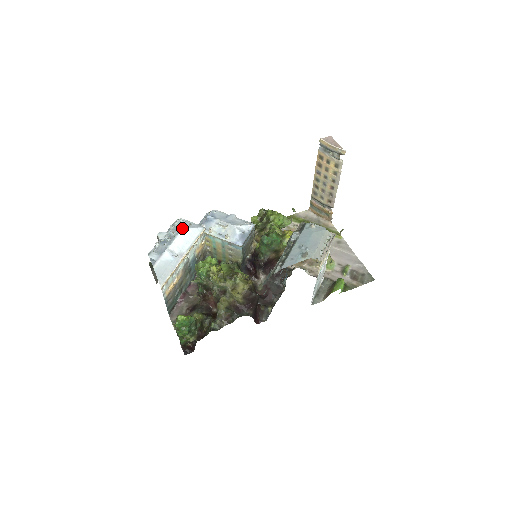
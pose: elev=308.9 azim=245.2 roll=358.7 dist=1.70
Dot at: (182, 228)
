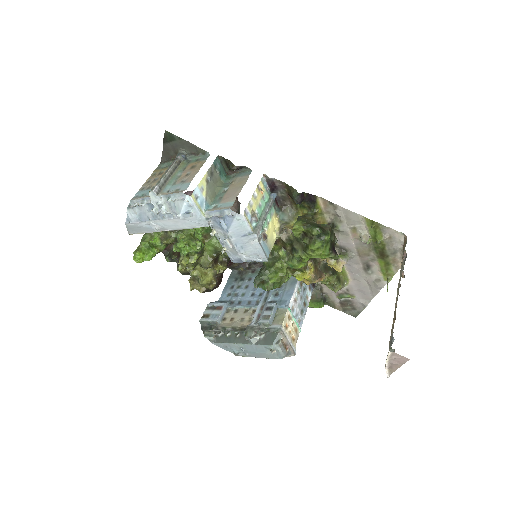
Dot at: (177, 217)
